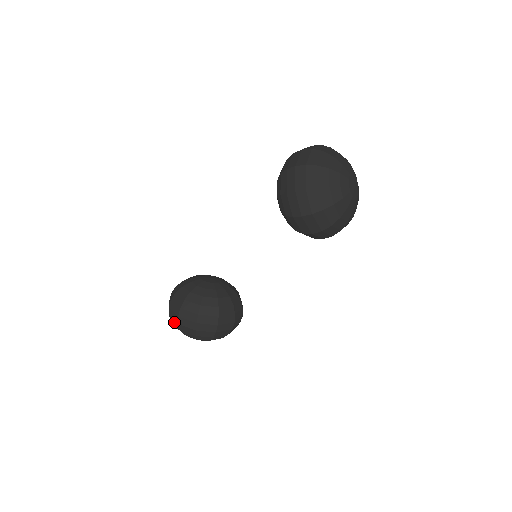
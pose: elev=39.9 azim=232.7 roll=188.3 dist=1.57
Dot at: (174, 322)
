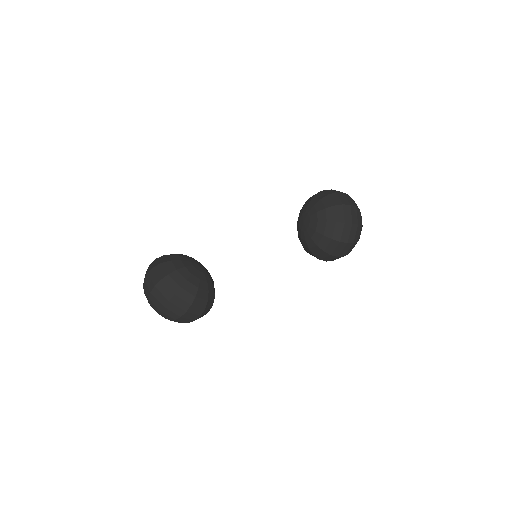
Dot at: (170, 313)
